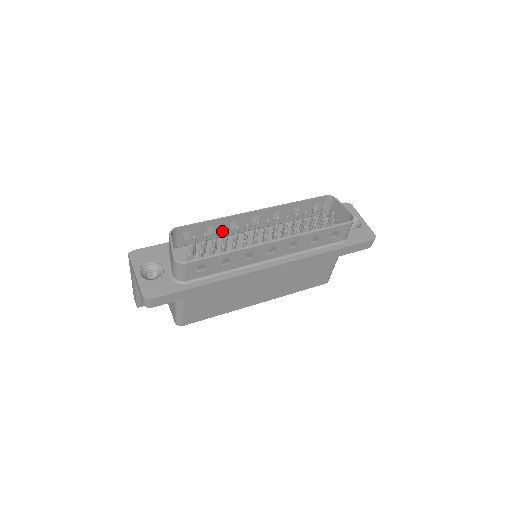
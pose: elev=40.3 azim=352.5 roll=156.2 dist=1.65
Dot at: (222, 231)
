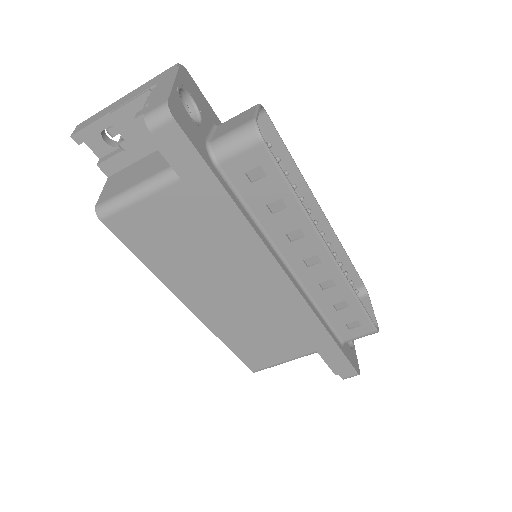
Dot at: occluded
